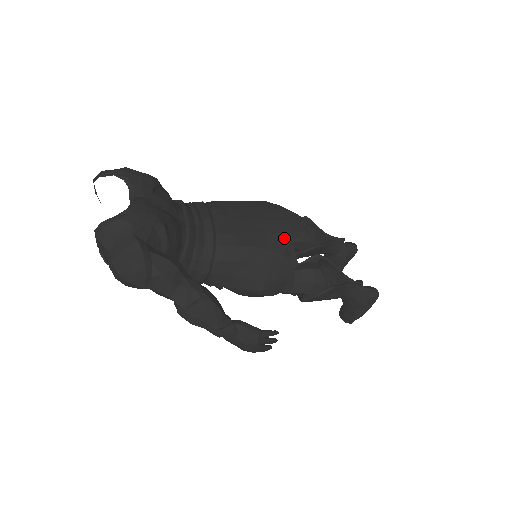
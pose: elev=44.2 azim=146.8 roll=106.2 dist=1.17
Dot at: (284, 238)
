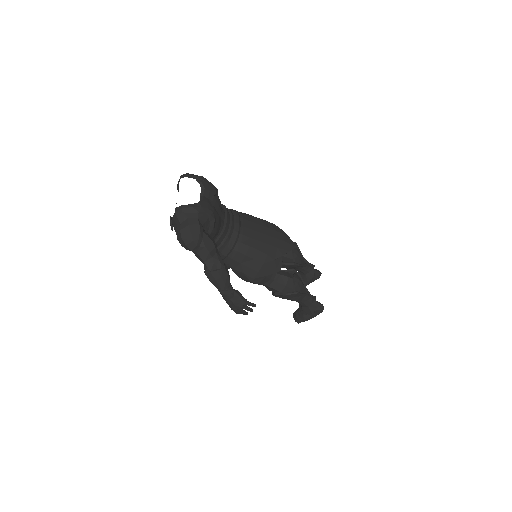
Dot at: (278, 251)
